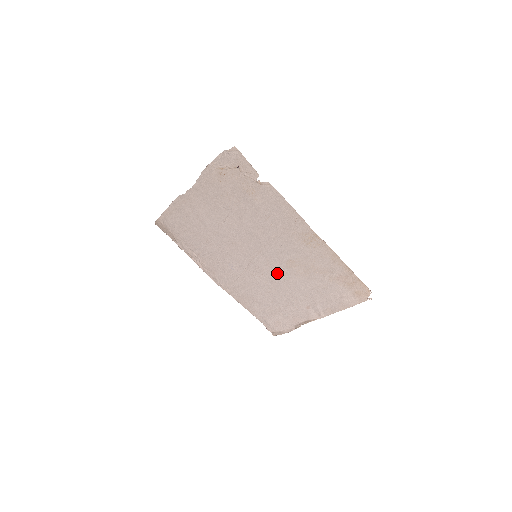
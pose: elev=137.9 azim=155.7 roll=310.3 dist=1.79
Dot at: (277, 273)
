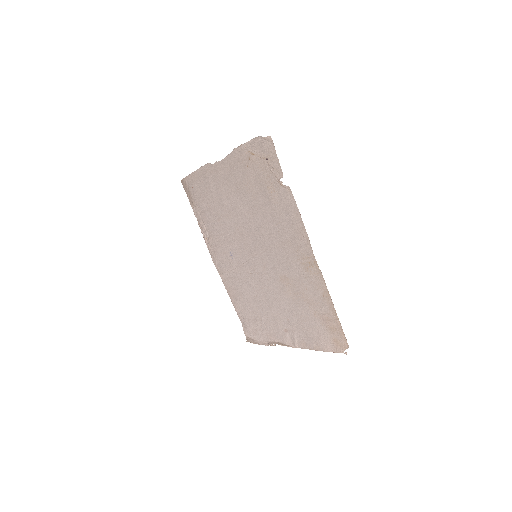
Dot at: (269, 282)
